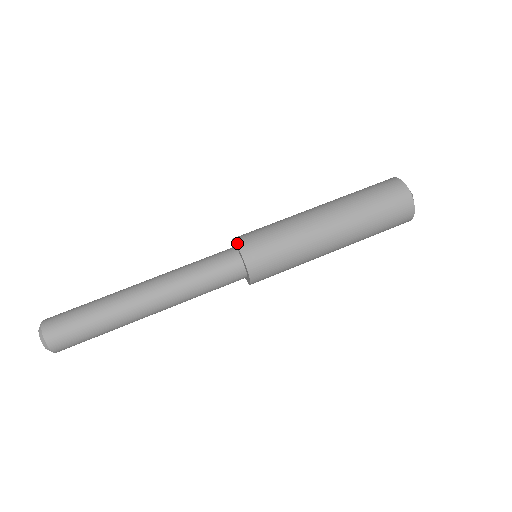
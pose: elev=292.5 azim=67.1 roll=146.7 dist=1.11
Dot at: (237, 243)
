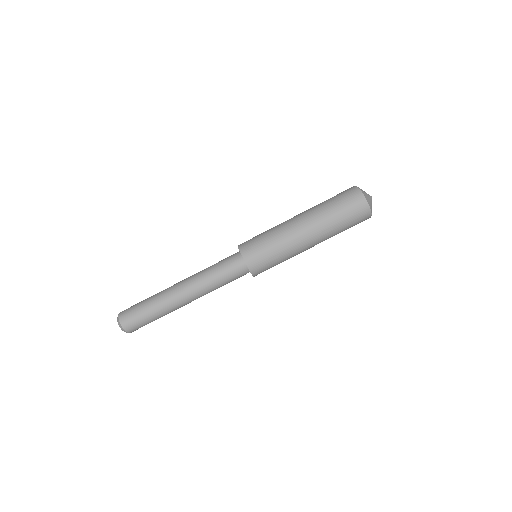
Dot at: (239, 248)
